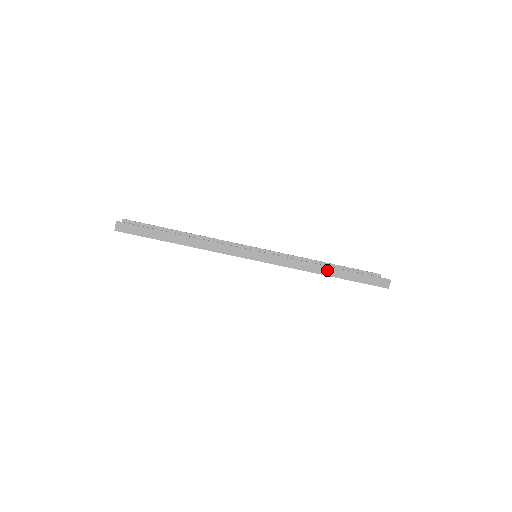
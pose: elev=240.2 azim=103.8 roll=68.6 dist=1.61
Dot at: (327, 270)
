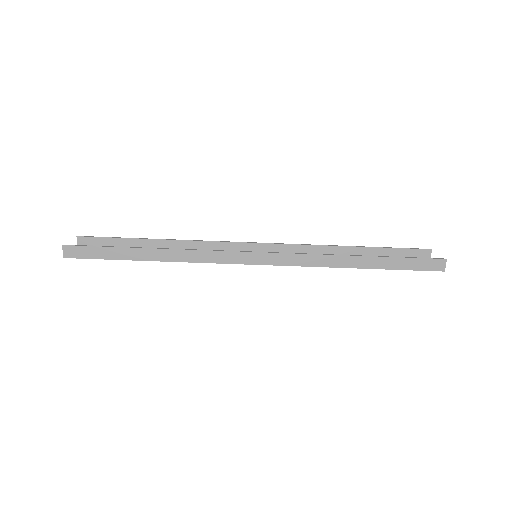
Dot at: (354, 261)
